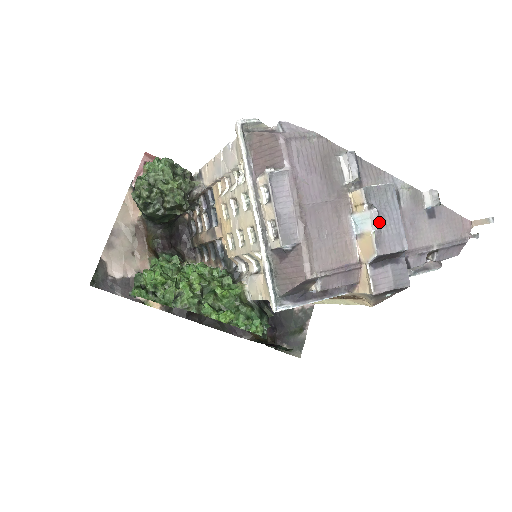
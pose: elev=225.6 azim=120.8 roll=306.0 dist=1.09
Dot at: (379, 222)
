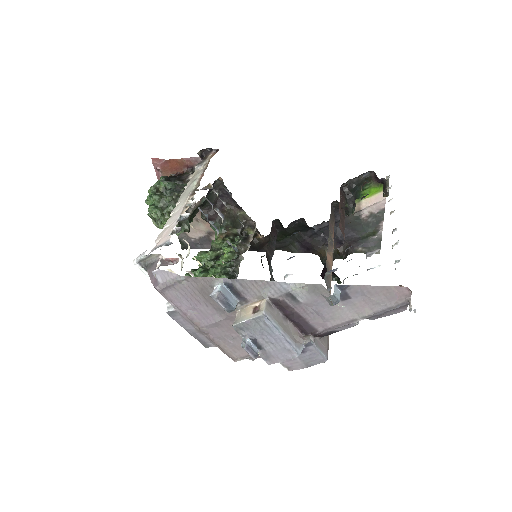
Dot at: (251, 356)
